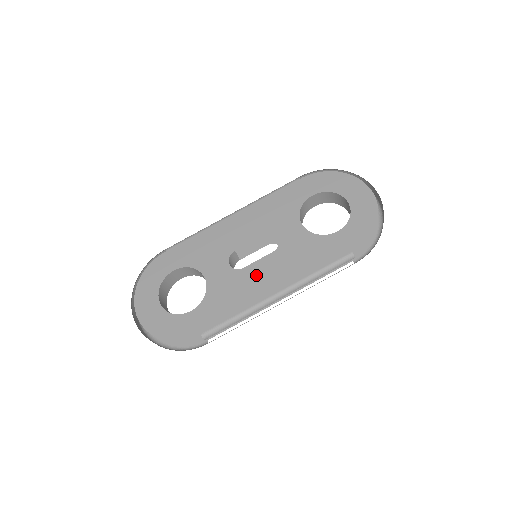
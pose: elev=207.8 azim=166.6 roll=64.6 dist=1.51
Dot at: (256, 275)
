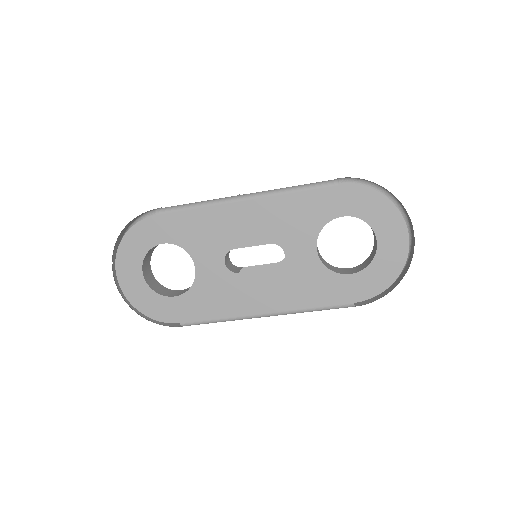
Dot at: (249, 287)
